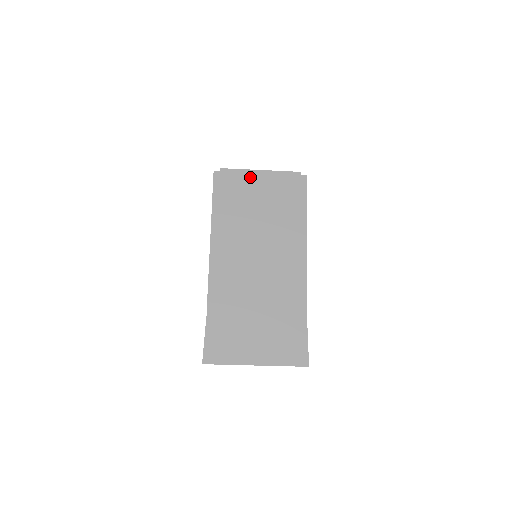
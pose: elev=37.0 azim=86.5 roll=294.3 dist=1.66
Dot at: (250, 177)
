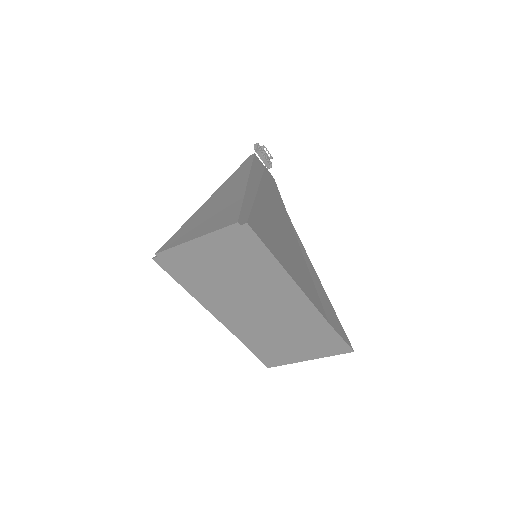
Dot at: (190, 250)
